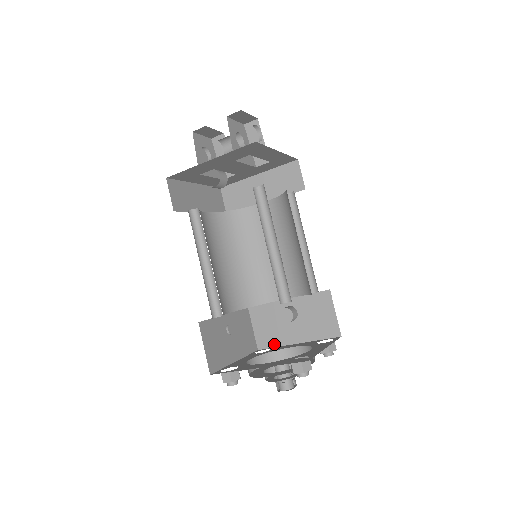
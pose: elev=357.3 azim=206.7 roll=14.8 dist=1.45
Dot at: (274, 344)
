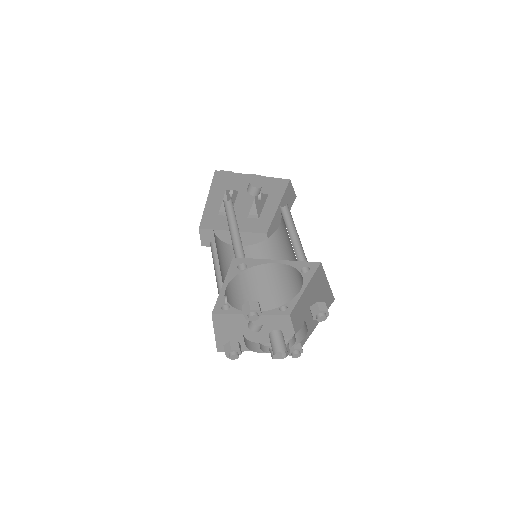
Dot at: occluded
